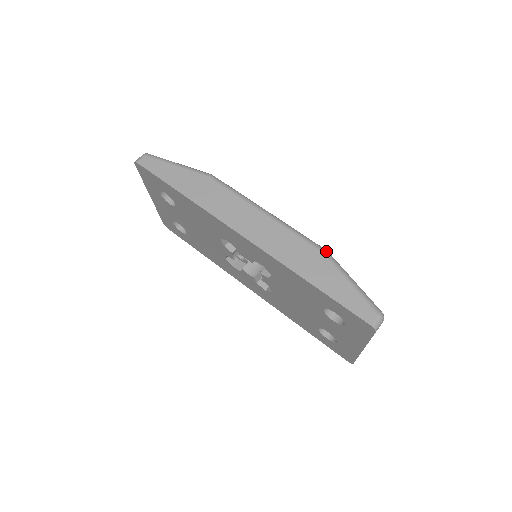
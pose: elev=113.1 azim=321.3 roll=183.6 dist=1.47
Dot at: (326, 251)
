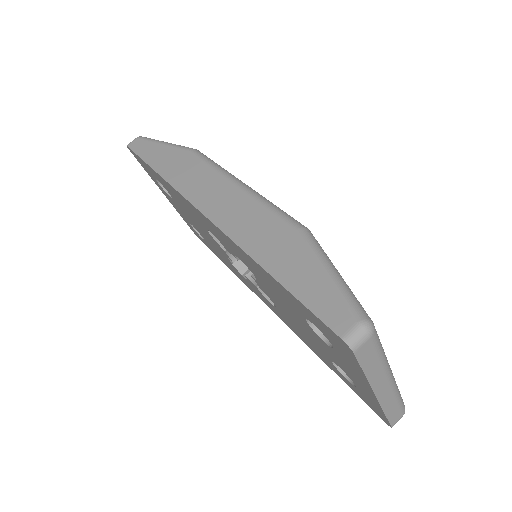
Dot at: (304, 228)
